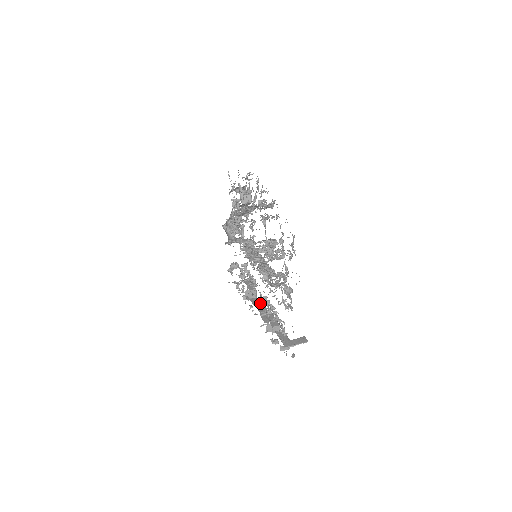
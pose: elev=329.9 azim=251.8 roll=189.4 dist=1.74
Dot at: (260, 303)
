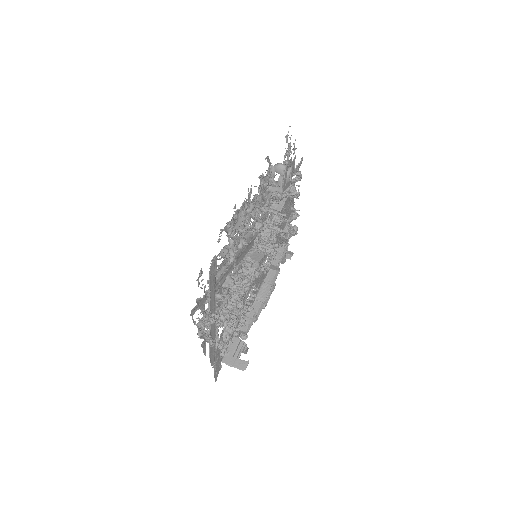
Dot at: (270, 283)
